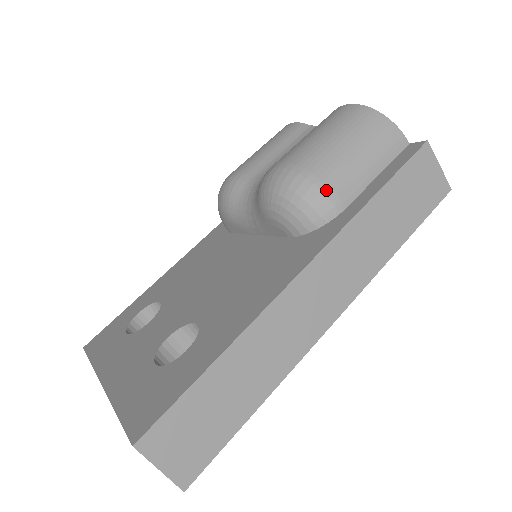
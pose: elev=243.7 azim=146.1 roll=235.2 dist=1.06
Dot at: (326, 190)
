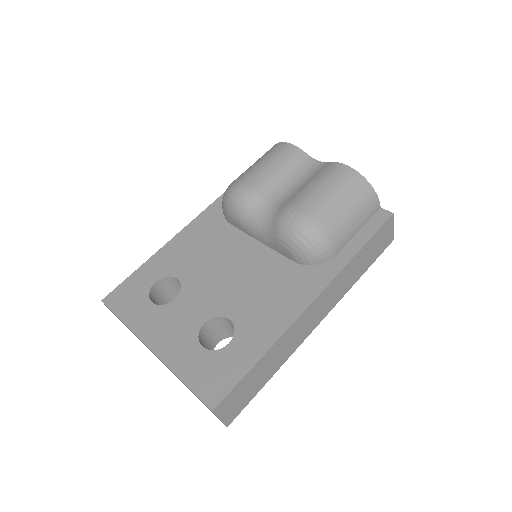
Dot at: (330, 243)
